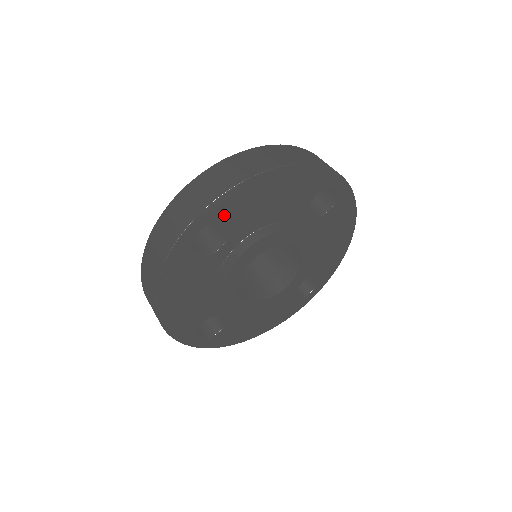
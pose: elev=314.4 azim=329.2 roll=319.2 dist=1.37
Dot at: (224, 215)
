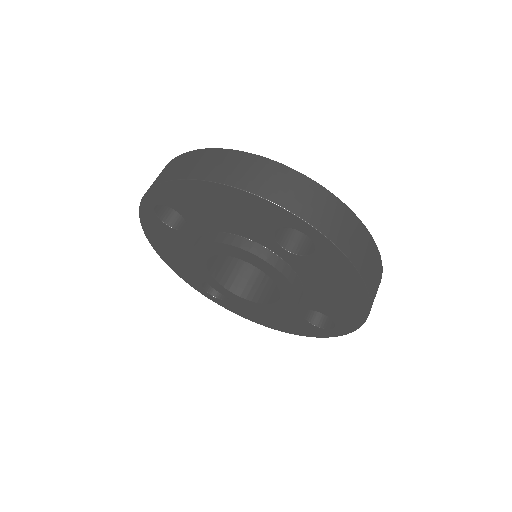
Dot at: (172, 202)
